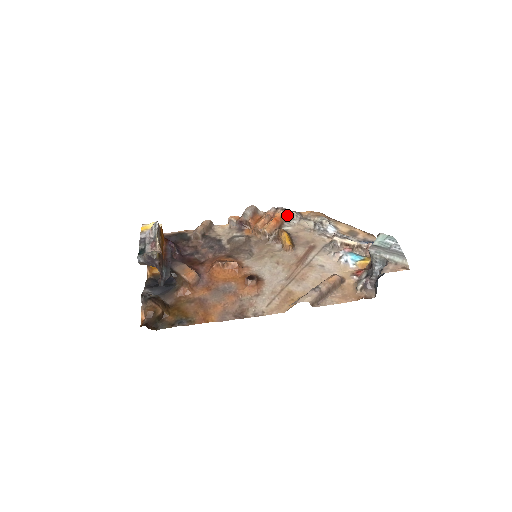
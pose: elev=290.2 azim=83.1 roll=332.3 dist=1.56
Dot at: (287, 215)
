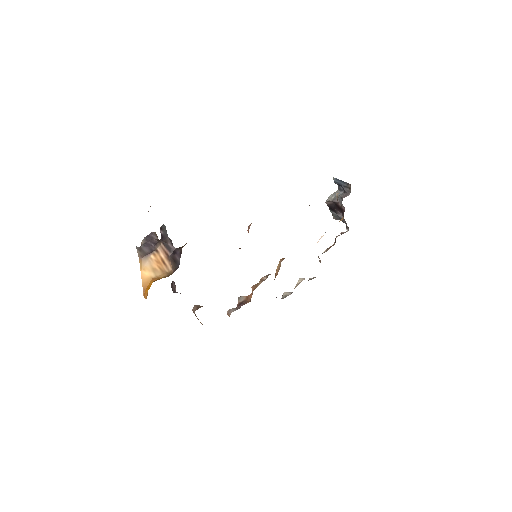
Dot at: occluded
